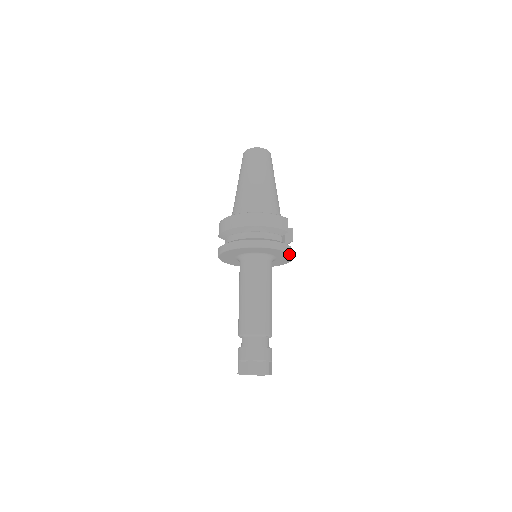
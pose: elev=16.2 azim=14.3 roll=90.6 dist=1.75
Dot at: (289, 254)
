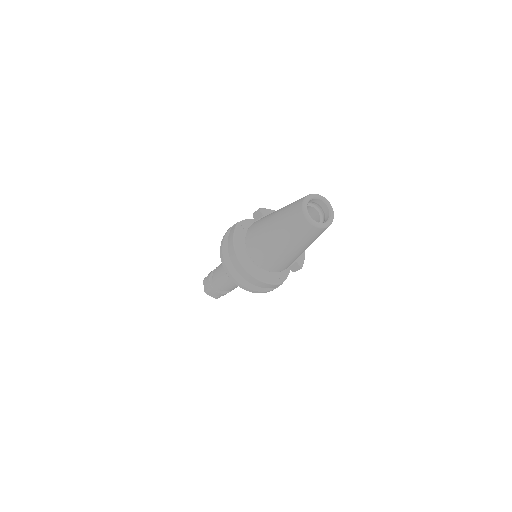
Dot at: occluded
